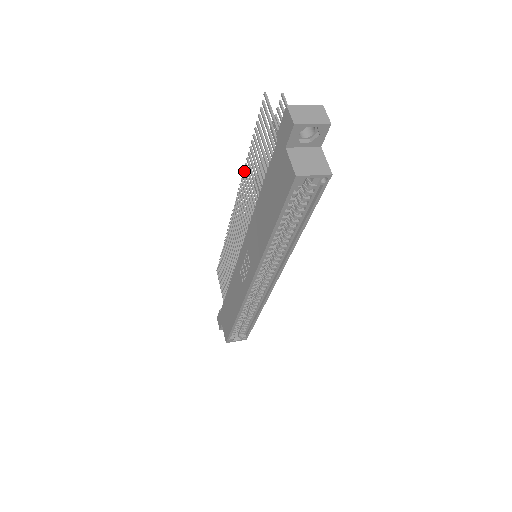
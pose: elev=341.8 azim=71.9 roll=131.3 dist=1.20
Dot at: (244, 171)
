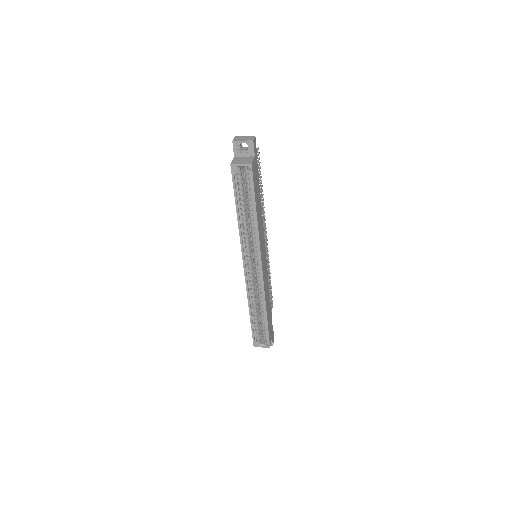
Dot at: occluded
